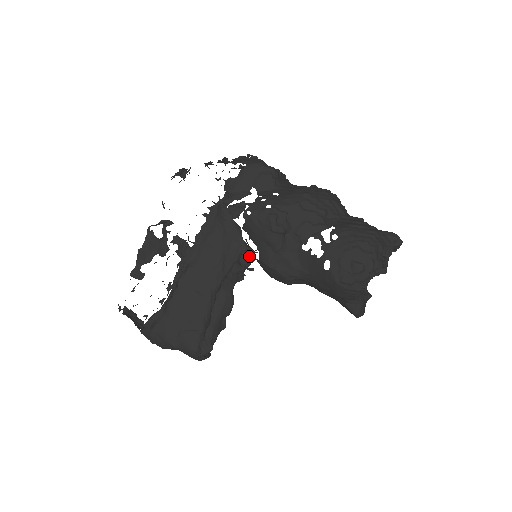
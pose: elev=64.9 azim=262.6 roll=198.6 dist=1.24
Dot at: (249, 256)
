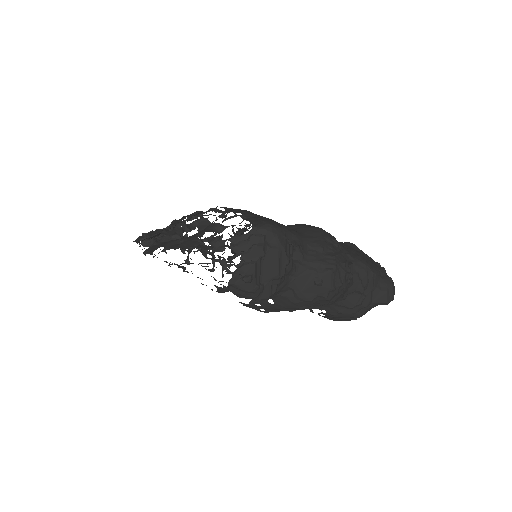
Dot at: occluded
